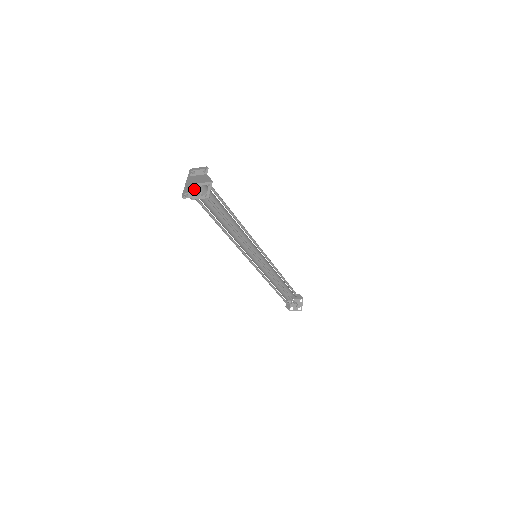
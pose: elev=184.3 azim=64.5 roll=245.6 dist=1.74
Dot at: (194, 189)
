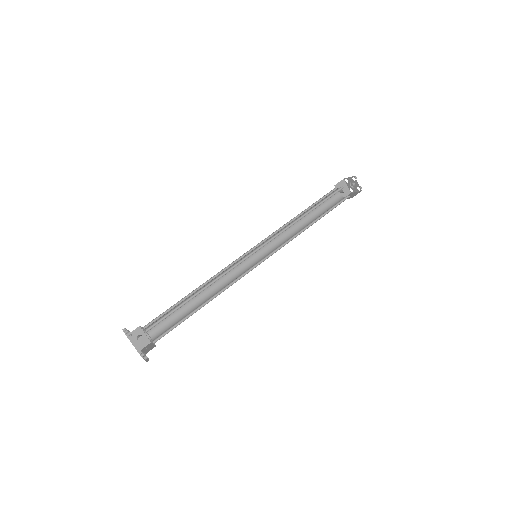
Dot at: (142, 342)
